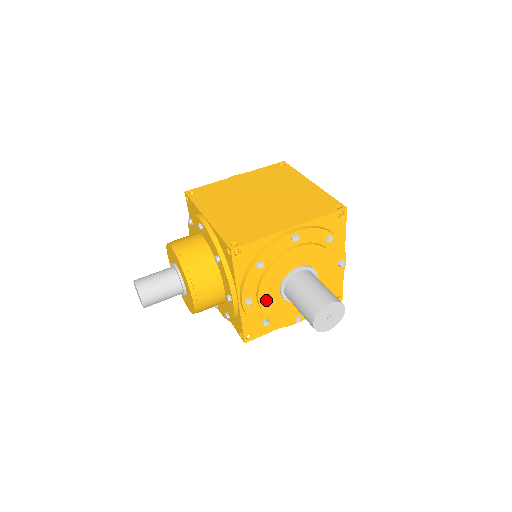
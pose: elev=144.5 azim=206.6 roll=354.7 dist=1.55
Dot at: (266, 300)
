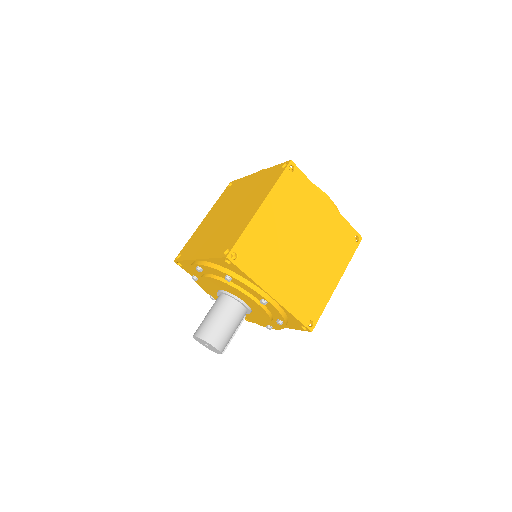
Dot at: occluded
